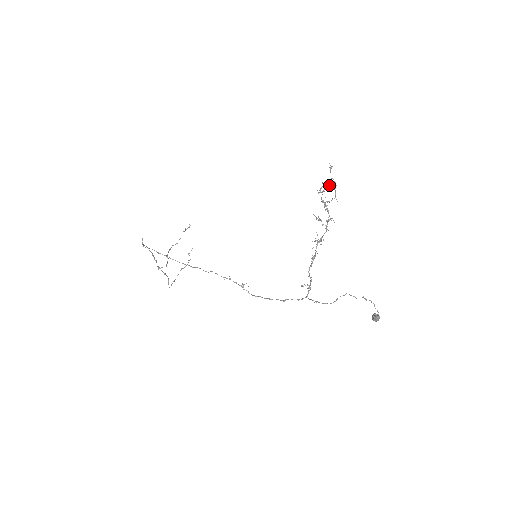
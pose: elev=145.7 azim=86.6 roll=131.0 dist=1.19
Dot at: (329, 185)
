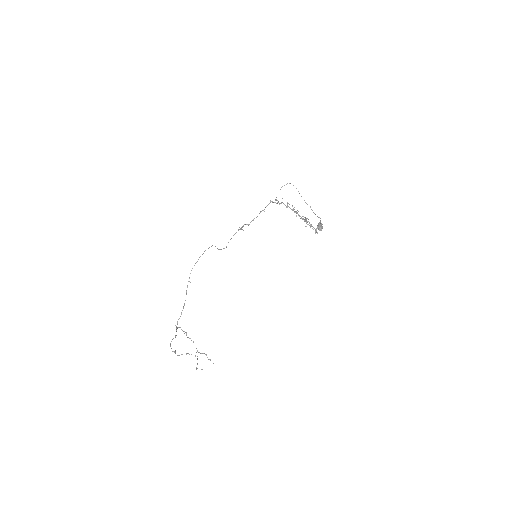
Dot at: occluded
